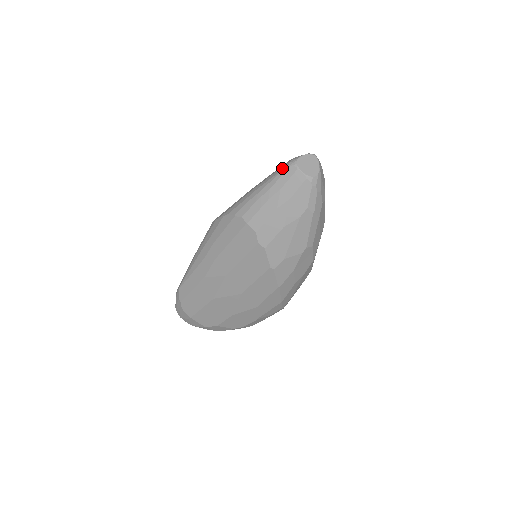
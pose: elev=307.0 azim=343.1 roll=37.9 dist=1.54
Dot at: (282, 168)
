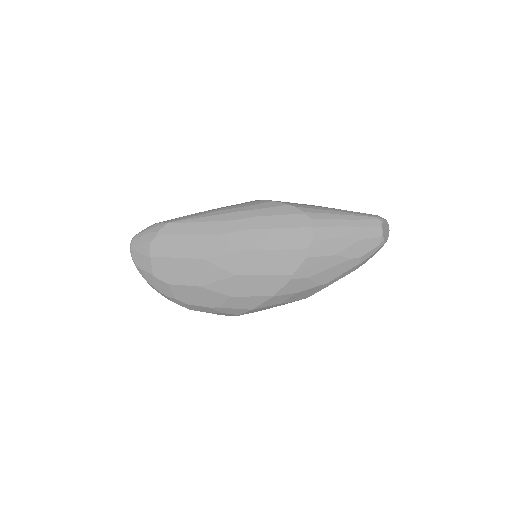
Dot at: (368, 214)
